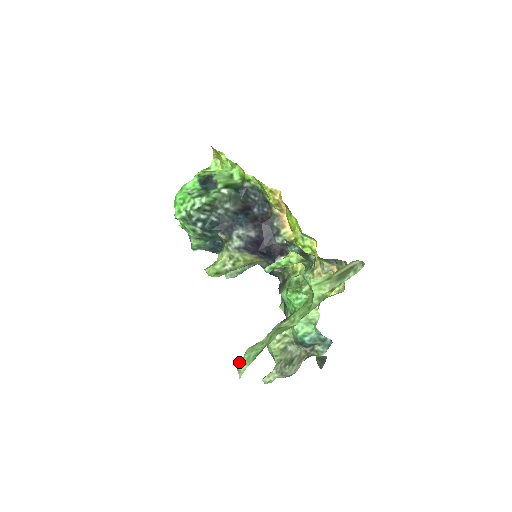
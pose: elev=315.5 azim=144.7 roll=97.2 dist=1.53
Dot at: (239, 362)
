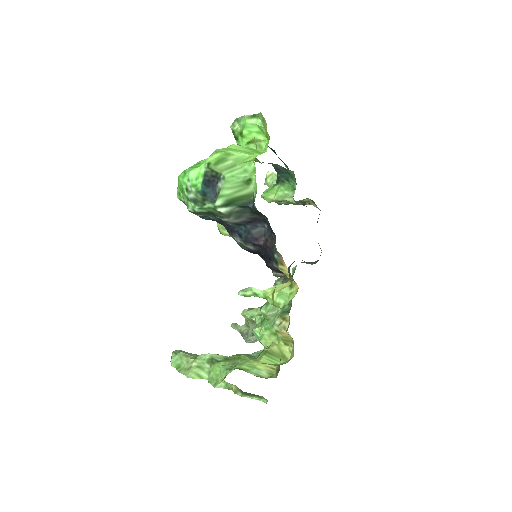
Dot at: (173, 354)
